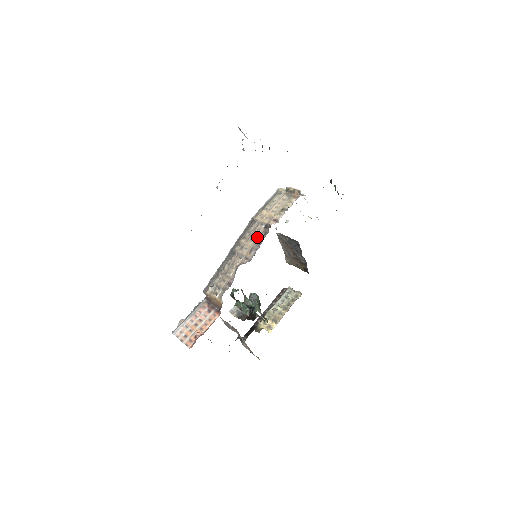
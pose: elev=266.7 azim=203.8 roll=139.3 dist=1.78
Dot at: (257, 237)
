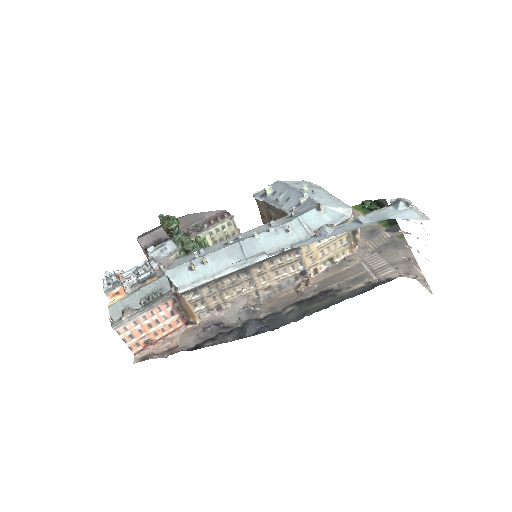
Dot at: (285, 276)
